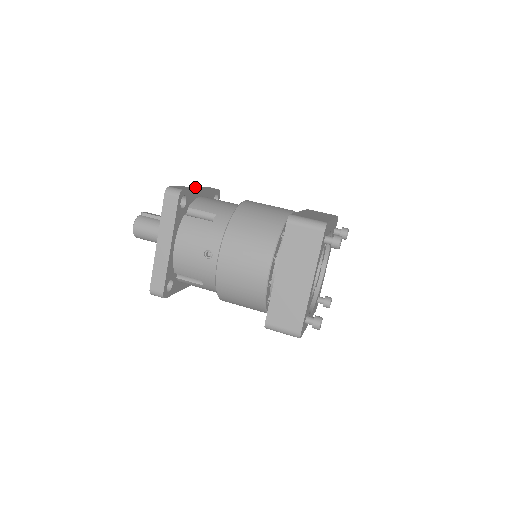
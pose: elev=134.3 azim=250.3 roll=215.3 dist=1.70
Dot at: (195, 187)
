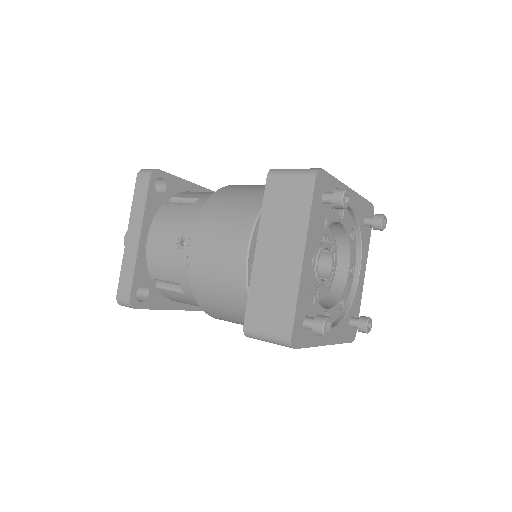
Dot at: occluded
